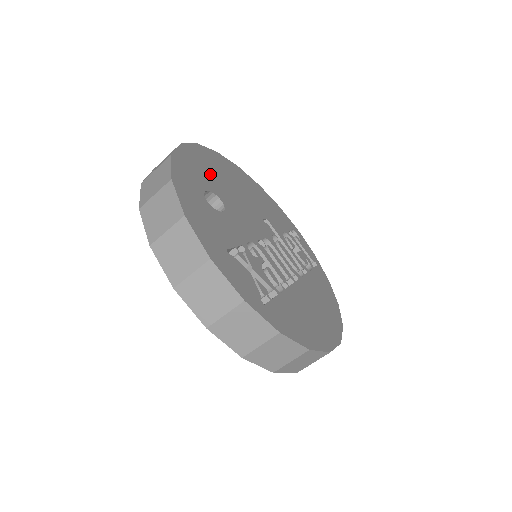
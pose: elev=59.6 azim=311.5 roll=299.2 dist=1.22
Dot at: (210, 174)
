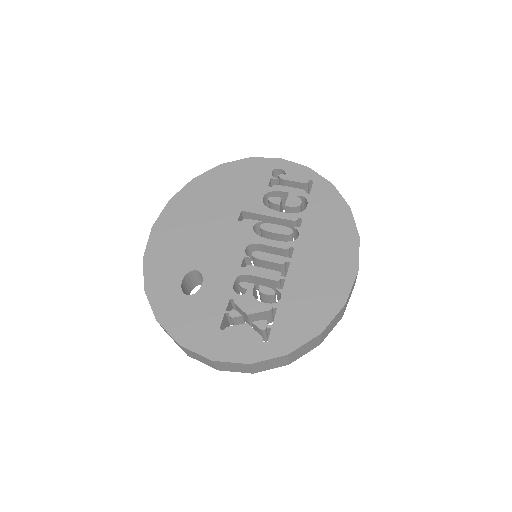
Dot at: (176, 251)
